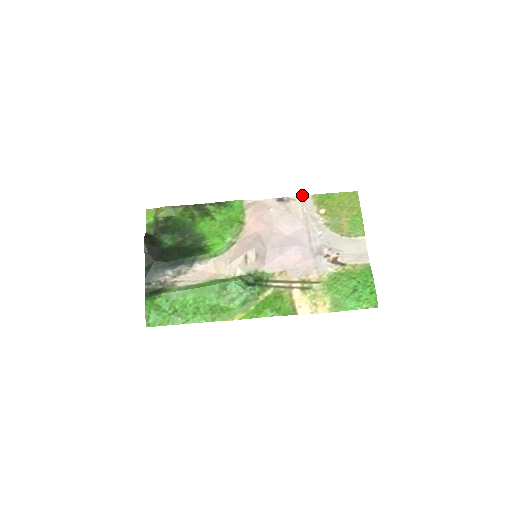
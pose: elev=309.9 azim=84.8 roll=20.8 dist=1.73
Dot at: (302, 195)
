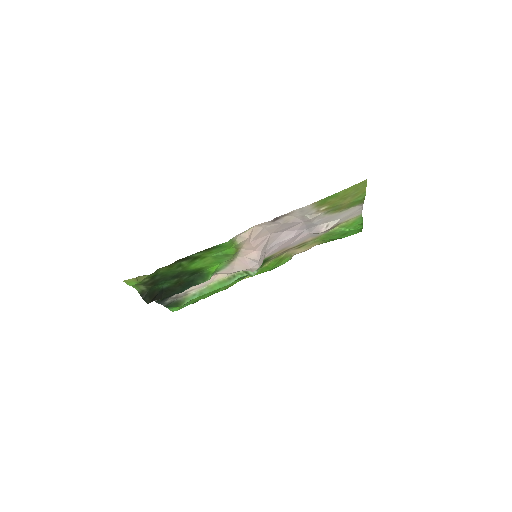
Dot at: (301, 208)
